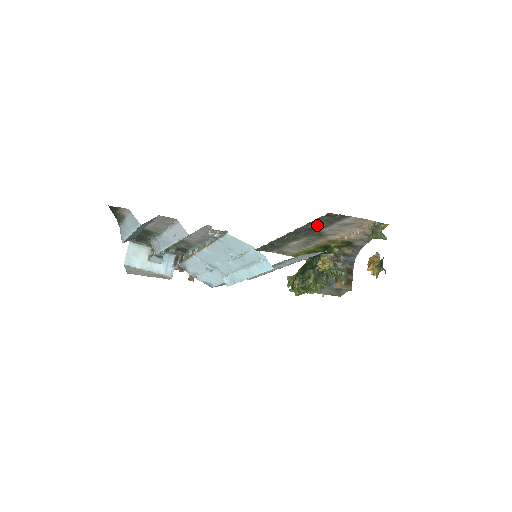
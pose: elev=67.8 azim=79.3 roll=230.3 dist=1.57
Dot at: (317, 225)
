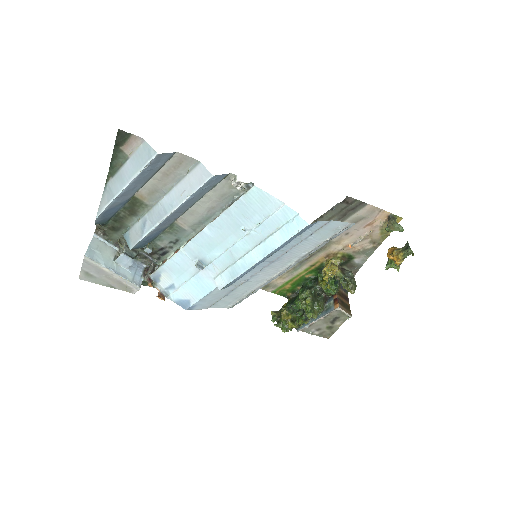
Dot at: occluded
